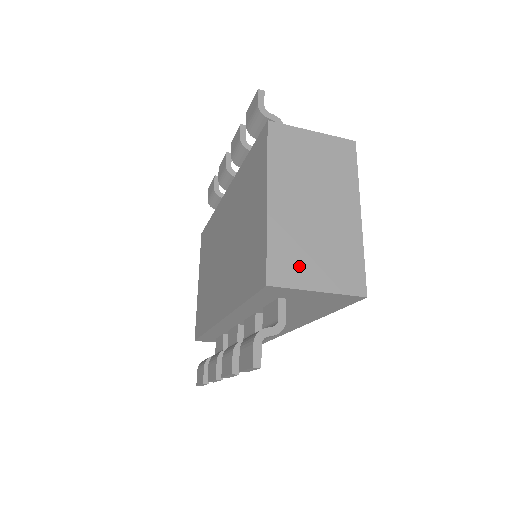
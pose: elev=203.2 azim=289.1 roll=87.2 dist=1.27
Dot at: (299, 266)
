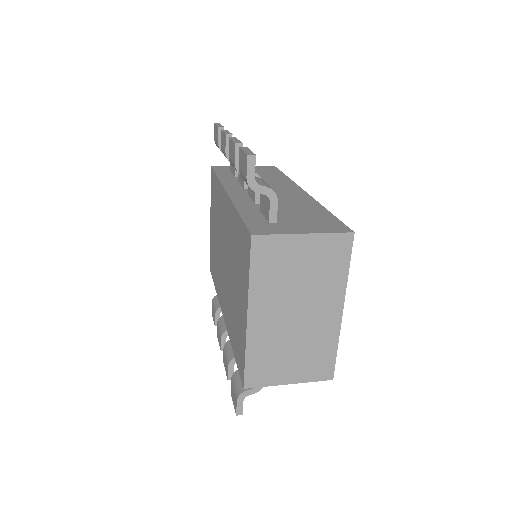
Dot at: (274, 369)
